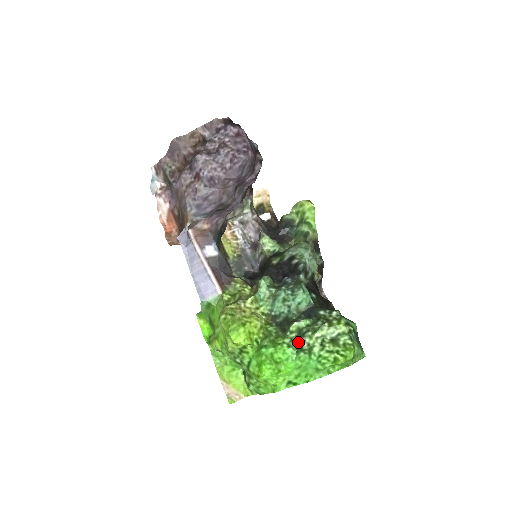
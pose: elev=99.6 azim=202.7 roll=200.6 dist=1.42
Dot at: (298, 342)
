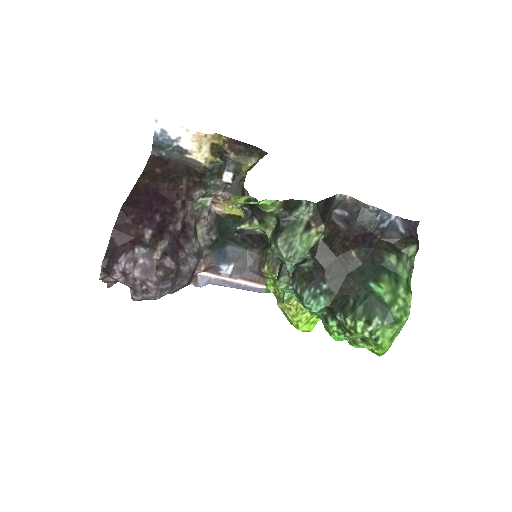
Dot at: occluded
